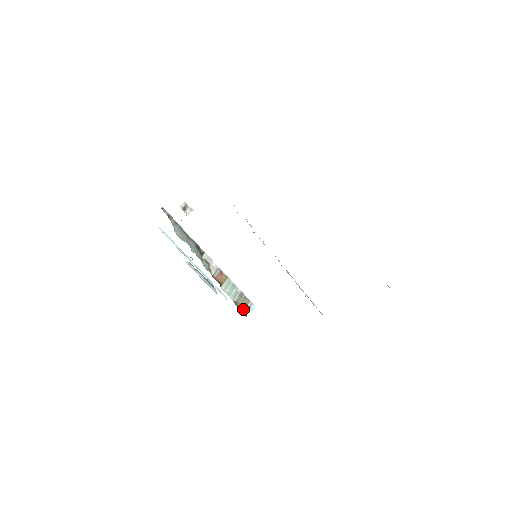
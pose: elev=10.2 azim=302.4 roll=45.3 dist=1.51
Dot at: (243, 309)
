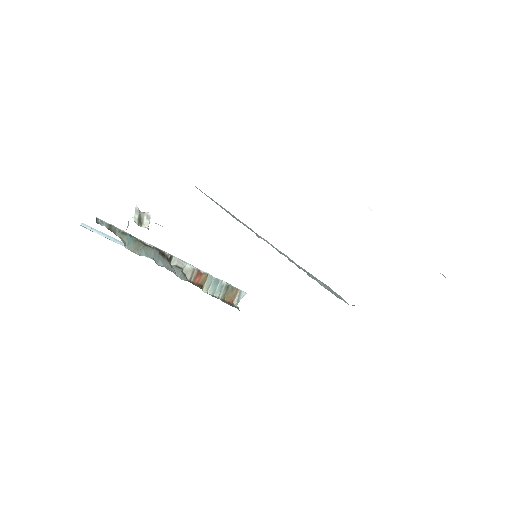
Dot at: (232, 302)
